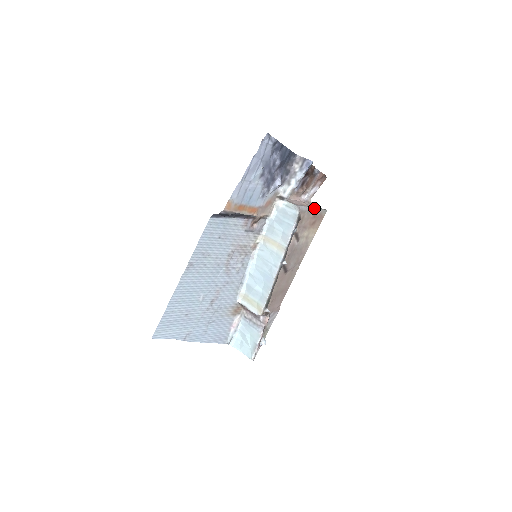
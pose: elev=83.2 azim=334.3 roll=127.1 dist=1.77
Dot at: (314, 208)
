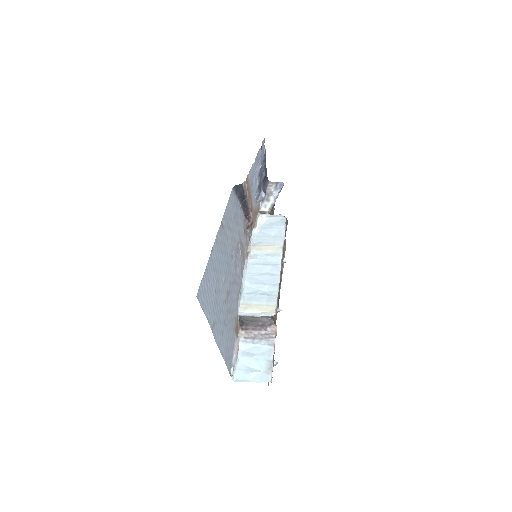
Dot at: occluded
